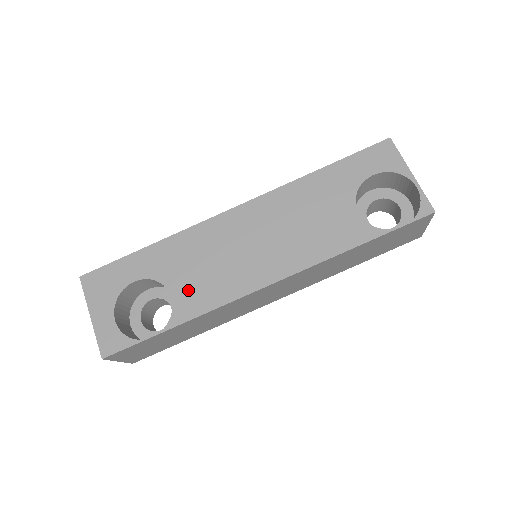
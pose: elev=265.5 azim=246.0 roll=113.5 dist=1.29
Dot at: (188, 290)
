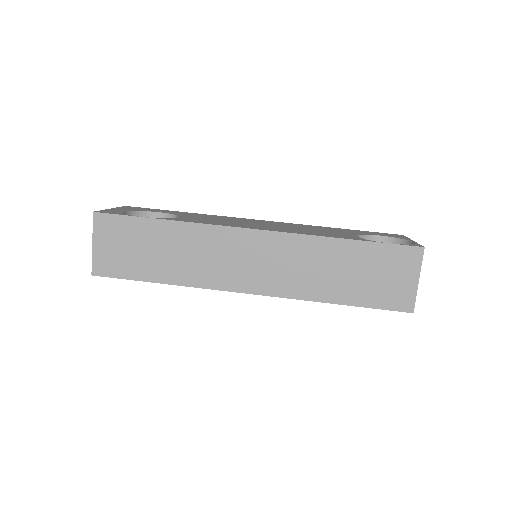
Dot at: (193, 219)
